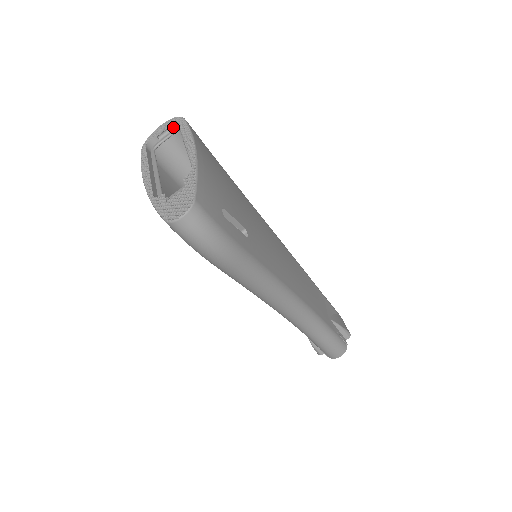
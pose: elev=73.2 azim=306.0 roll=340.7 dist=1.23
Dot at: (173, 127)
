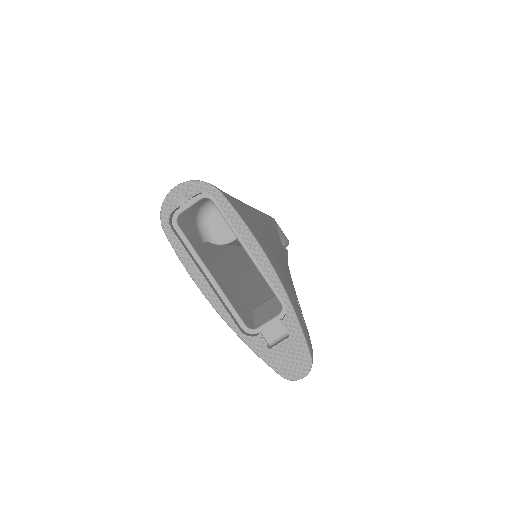
Dot at: (199, 194)
